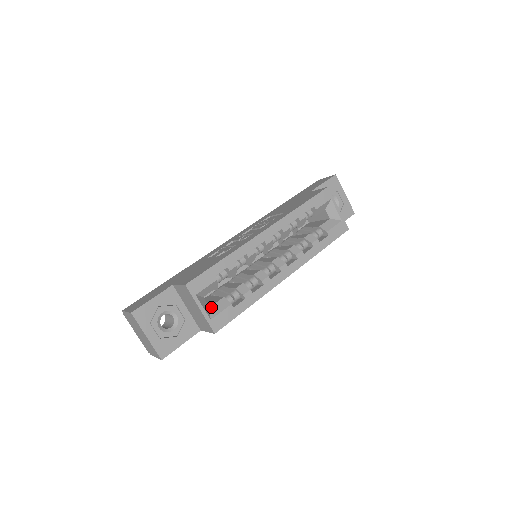
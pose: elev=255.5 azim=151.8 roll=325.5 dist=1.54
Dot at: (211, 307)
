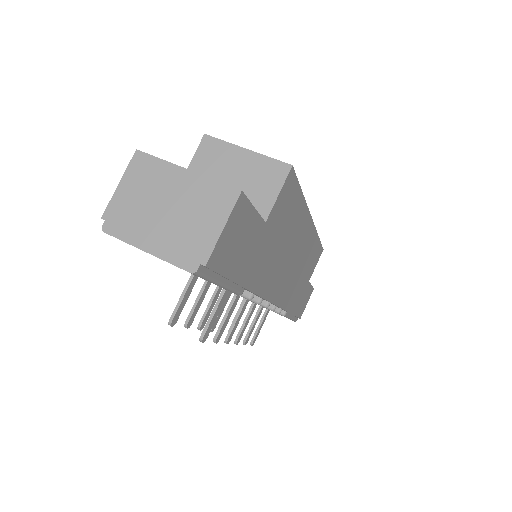
Dot at: occluded
